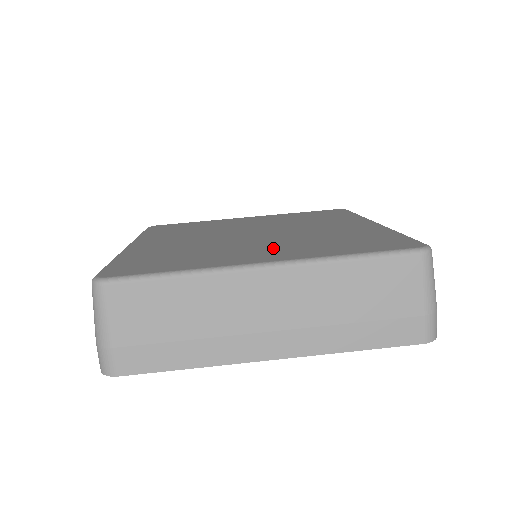
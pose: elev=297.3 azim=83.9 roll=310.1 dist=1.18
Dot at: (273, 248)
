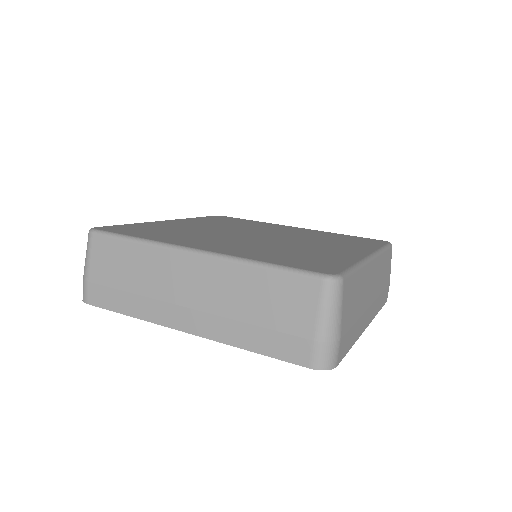
Dot at: (232, 244)
